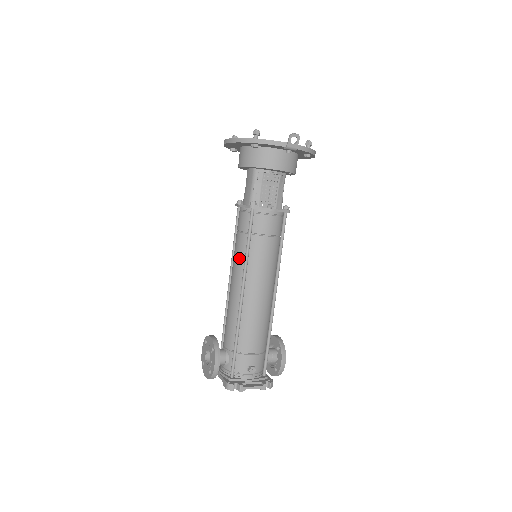
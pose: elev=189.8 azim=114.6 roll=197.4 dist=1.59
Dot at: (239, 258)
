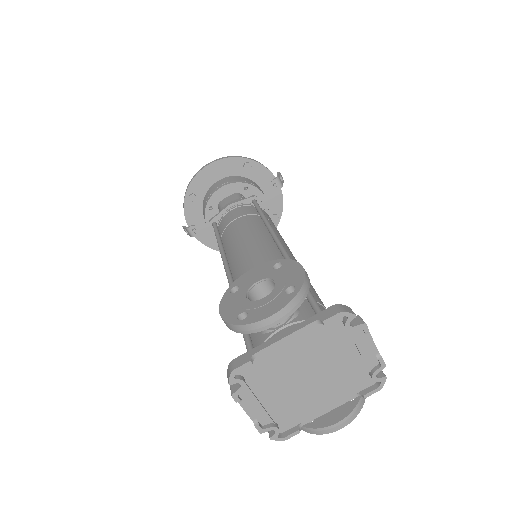
Dot at: (252, 228)
